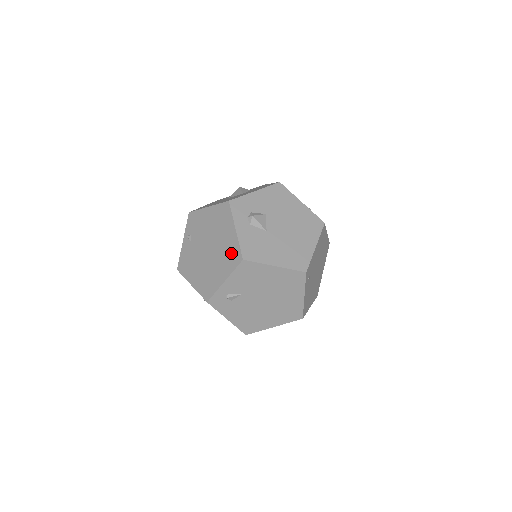
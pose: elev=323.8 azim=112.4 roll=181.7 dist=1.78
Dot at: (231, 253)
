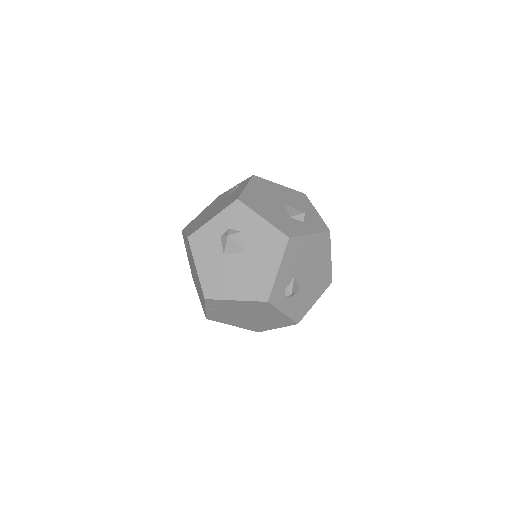
Dot at: (282, 321)
